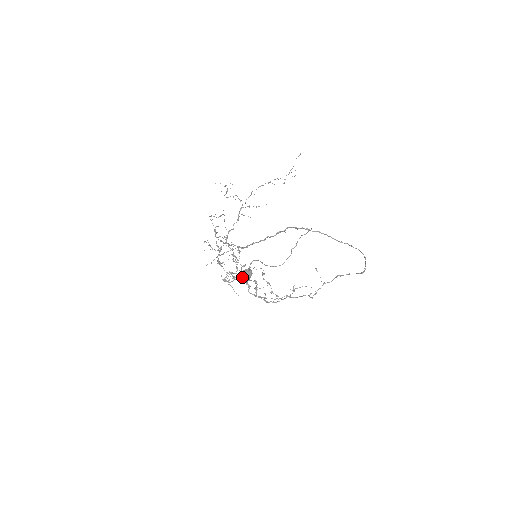
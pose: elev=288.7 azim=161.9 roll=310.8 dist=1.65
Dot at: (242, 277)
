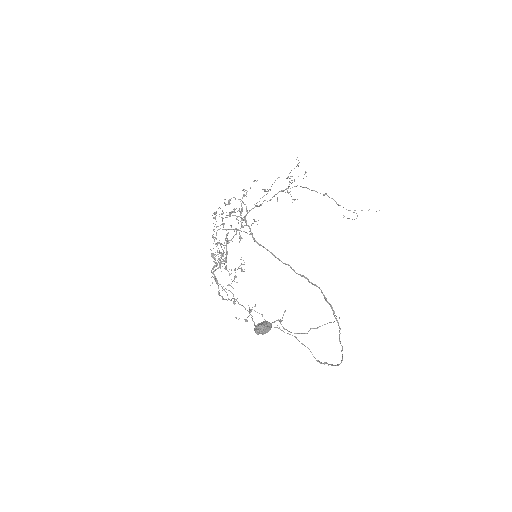
Dot at: (260, 330)
